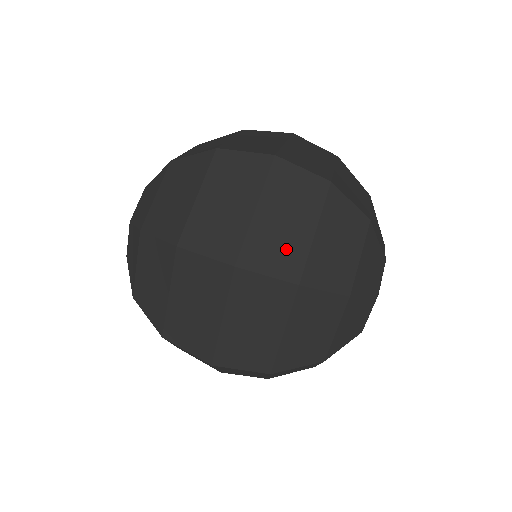
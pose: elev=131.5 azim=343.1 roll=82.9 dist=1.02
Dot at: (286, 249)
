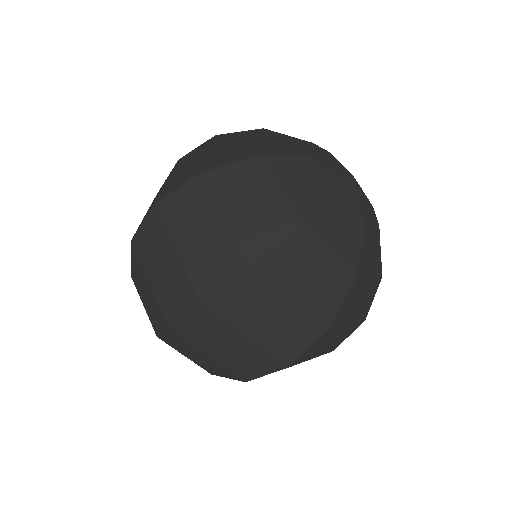
Dot at: (293, 328)
